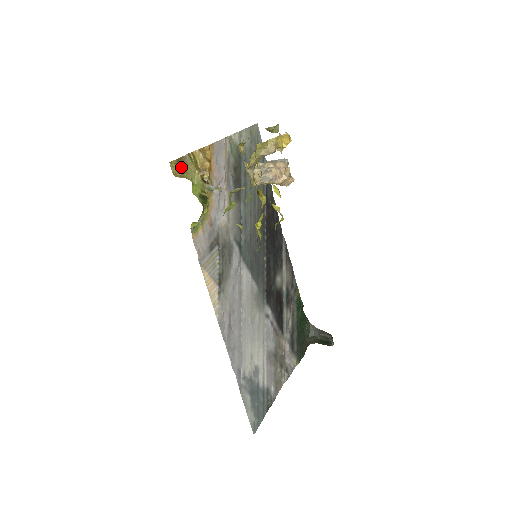
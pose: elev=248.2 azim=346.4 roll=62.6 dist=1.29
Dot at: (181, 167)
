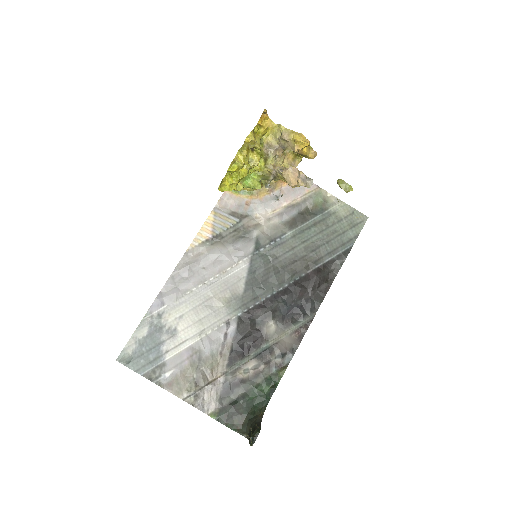
Dot at: occluded
